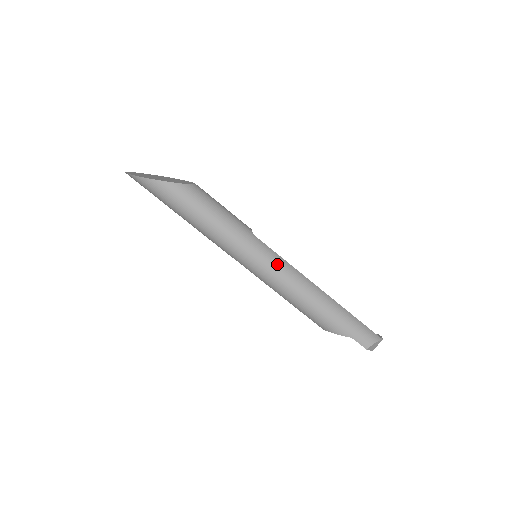
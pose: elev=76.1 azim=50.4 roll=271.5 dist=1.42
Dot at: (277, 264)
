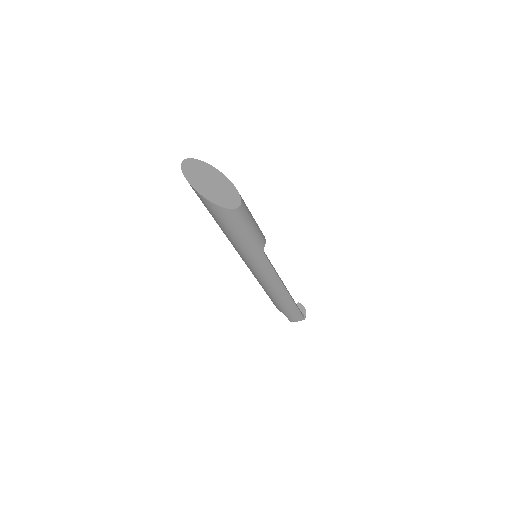
Dot at: (266, 274)
